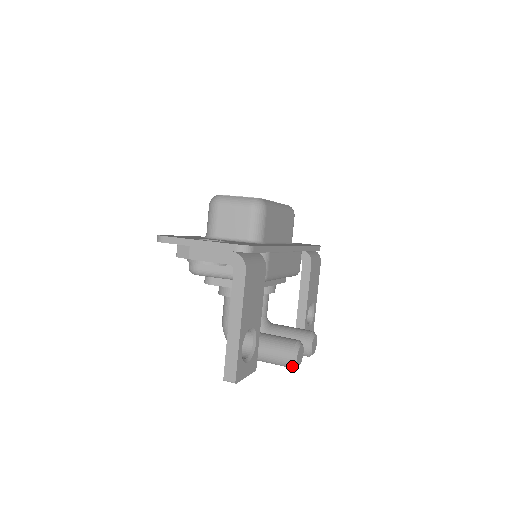
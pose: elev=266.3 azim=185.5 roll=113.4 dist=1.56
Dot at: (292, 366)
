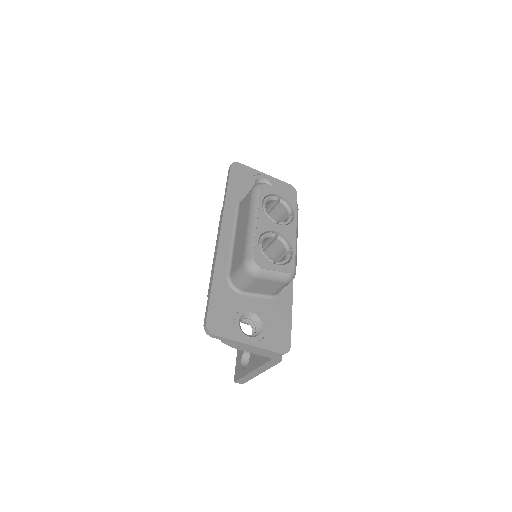
Dot at: occluded
